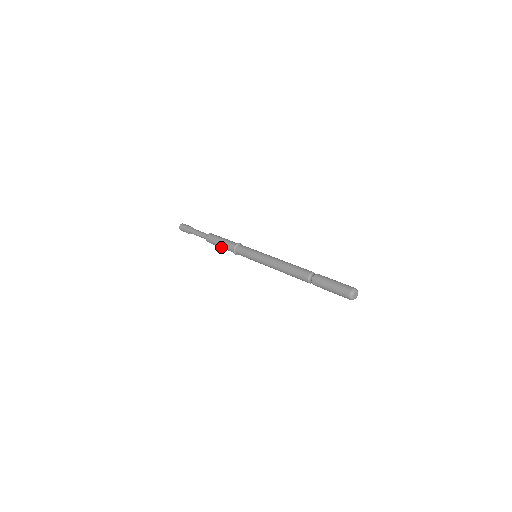
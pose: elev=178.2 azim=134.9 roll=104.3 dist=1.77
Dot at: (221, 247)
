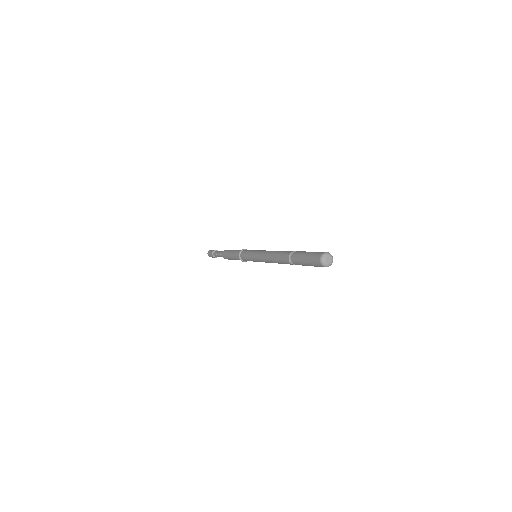
Dot at: (233, 259)
